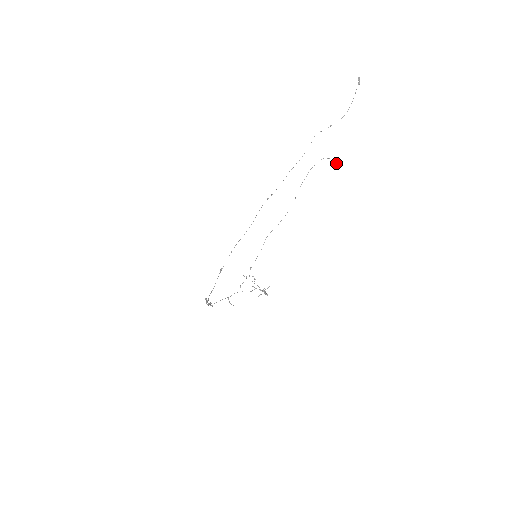
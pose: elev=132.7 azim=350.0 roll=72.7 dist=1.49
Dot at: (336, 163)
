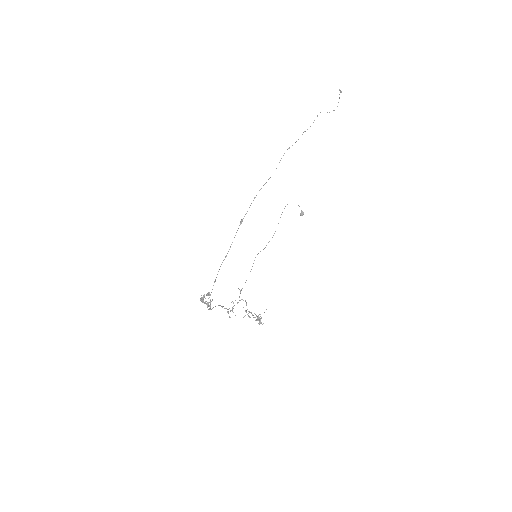
Dot at: (302, 213)
